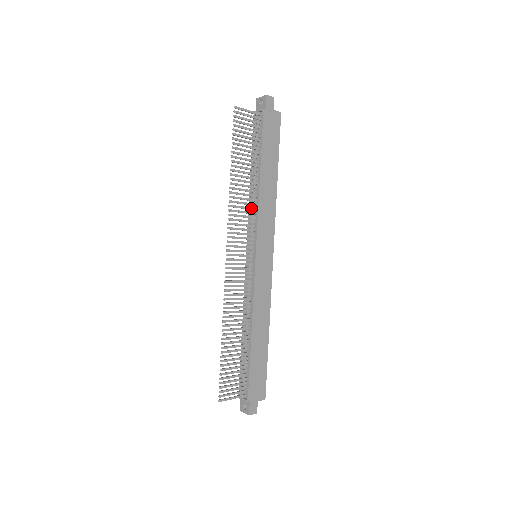
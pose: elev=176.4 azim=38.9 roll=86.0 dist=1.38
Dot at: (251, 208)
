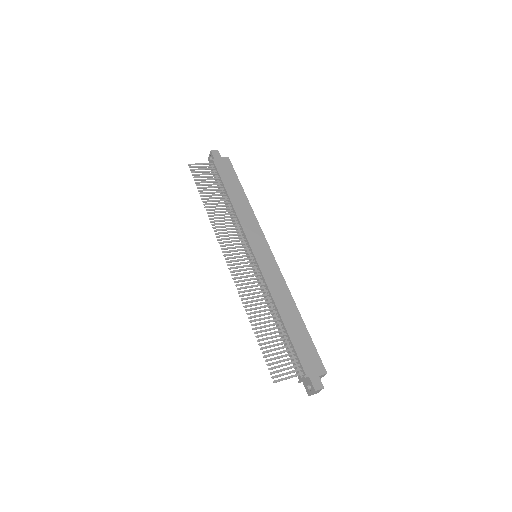
Dot at: (233, 222)
